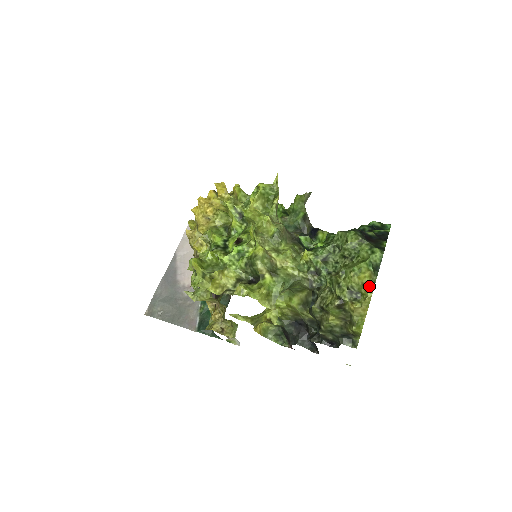
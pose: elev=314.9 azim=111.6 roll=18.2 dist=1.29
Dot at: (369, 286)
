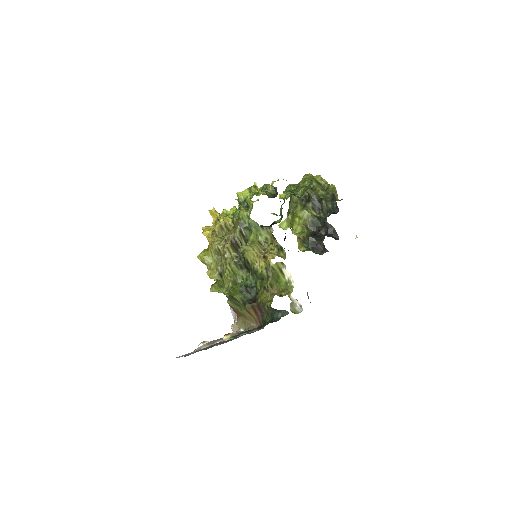
Dot at: (315, 176)
